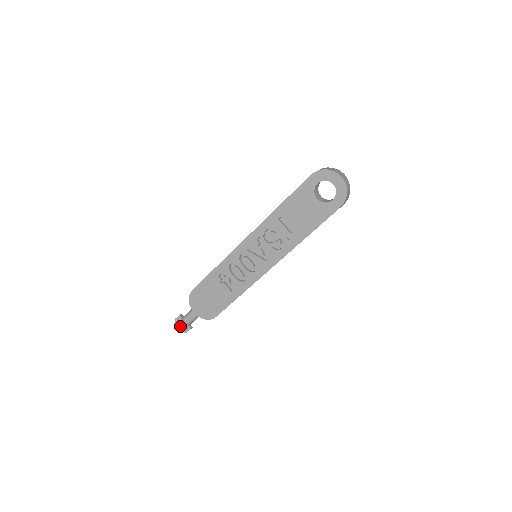
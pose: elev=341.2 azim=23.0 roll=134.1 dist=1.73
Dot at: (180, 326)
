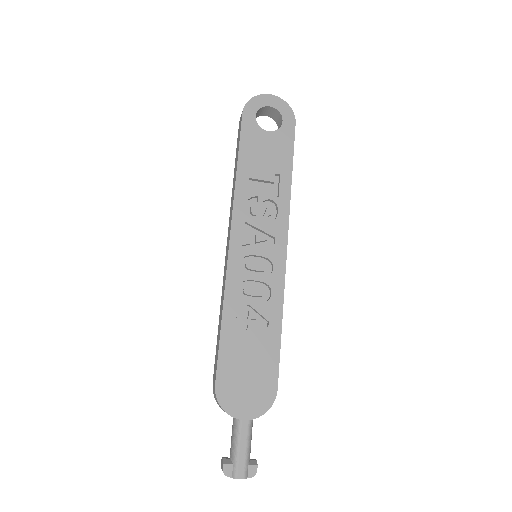
Dot at: (240, 471)
